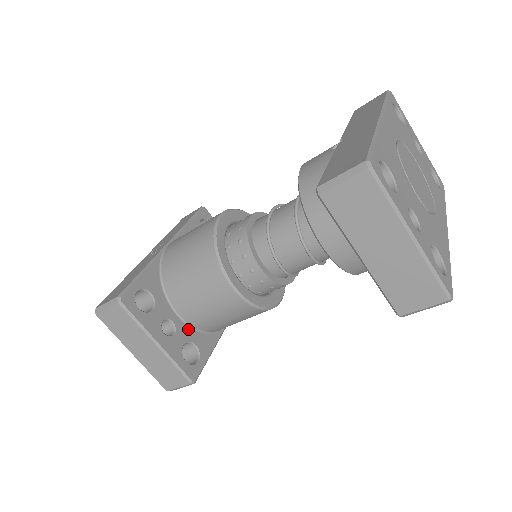
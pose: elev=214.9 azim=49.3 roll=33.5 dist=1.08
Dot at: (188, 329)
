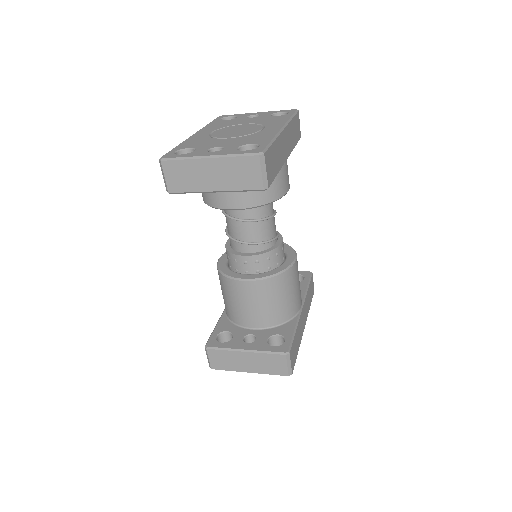
Dot at: (266, 331)
